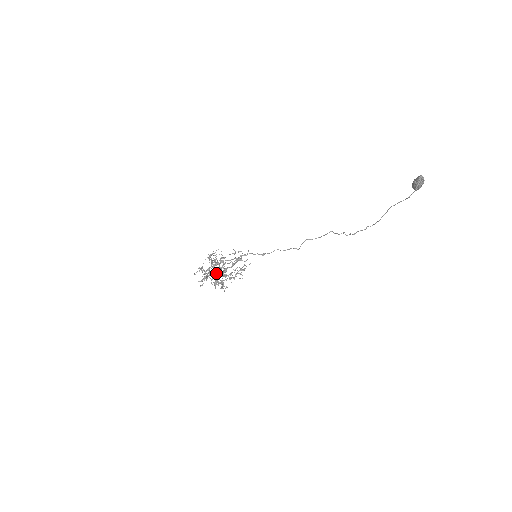
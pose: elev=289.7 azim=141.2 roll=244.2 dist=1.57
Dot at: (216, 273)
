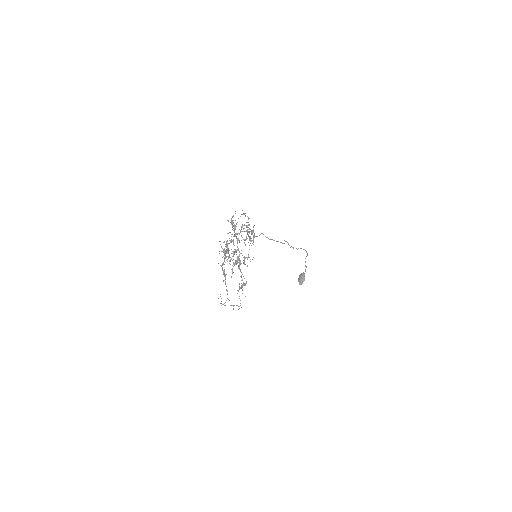
Dot at: (233, 254)
